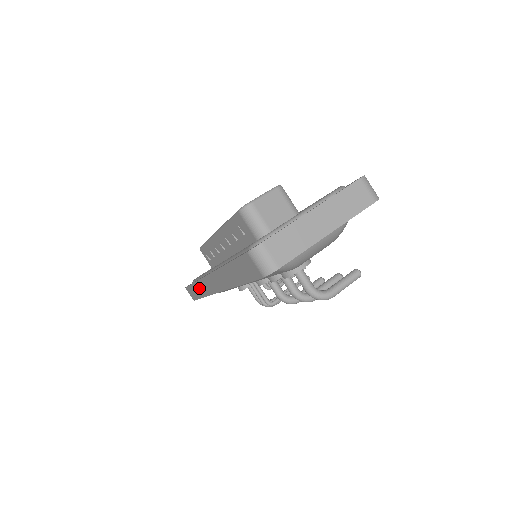
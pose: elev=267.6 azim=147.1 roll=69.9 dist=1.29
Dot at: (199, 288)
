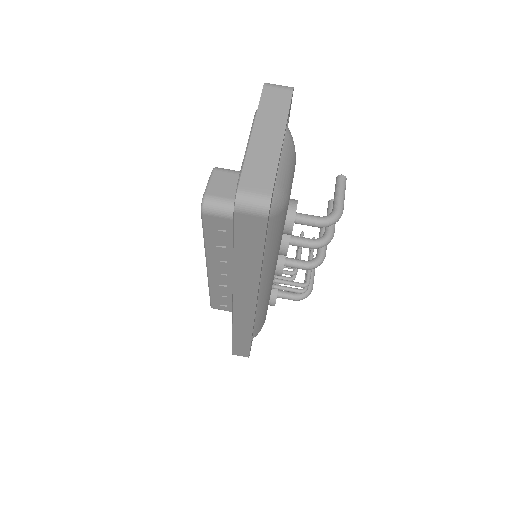
Dot at: (240, 333)
